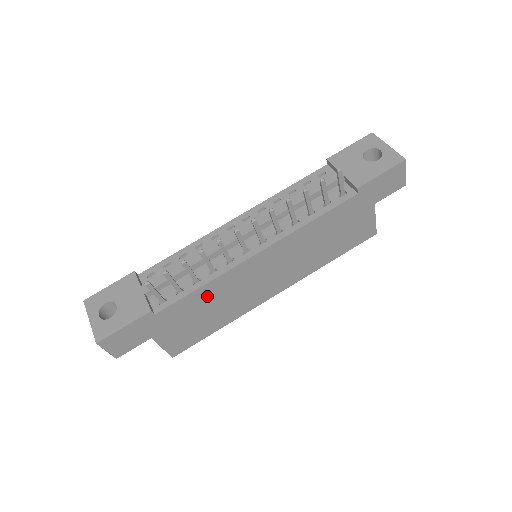
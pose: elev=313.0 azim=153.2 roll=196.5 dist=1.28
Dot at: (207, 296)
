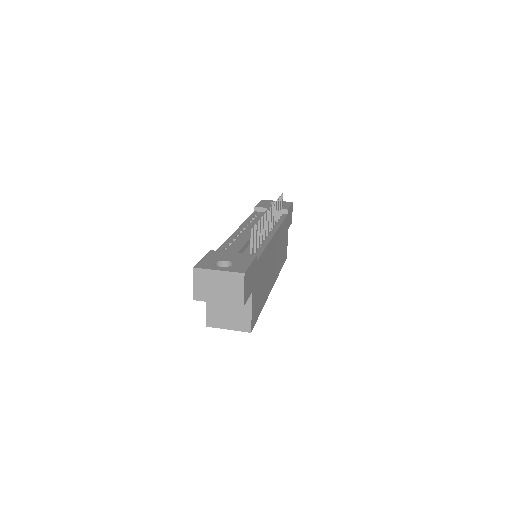
Dot at: (265, 261)
